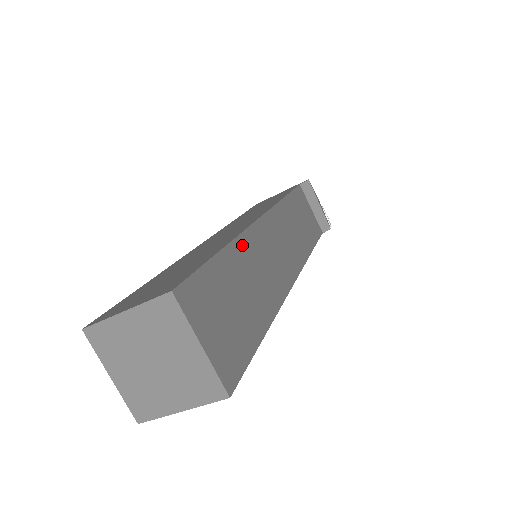
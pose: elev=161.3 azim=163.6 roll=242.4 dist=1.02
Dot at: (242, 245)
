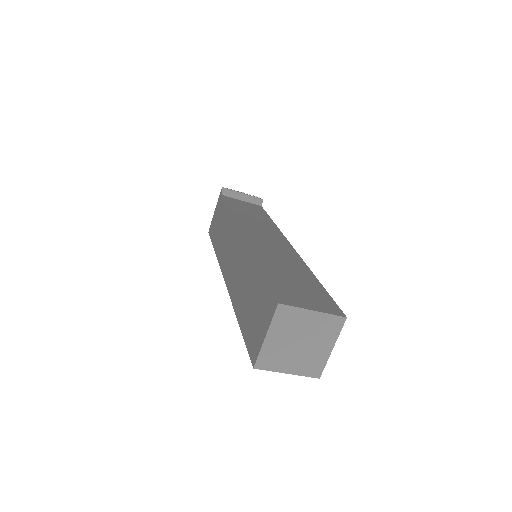
Dot at: (259, 256)
